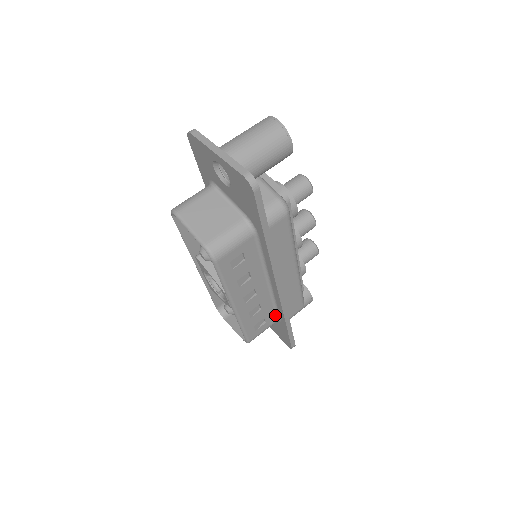
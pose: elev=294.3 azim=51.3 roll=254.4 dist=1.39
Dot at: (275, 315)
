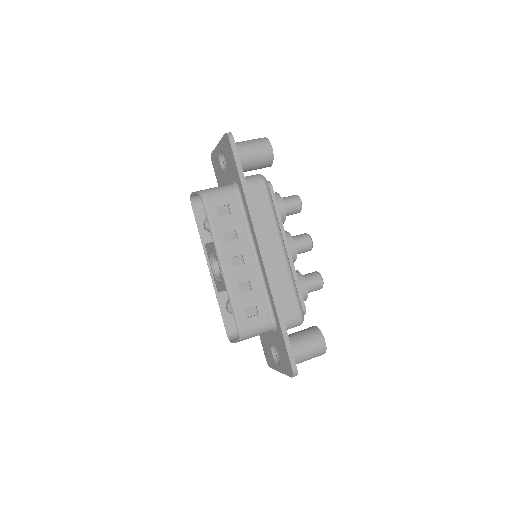
Dot at: (269, 311)
